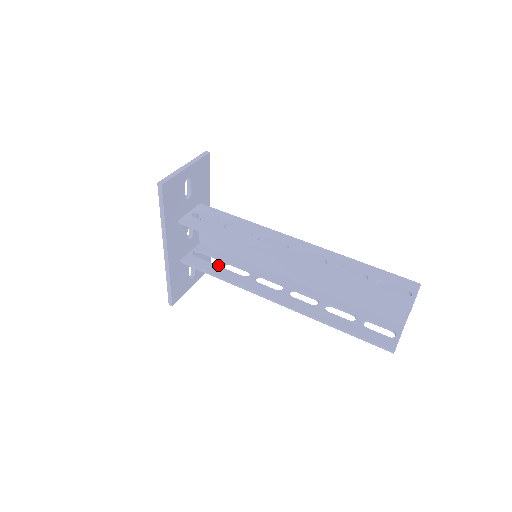
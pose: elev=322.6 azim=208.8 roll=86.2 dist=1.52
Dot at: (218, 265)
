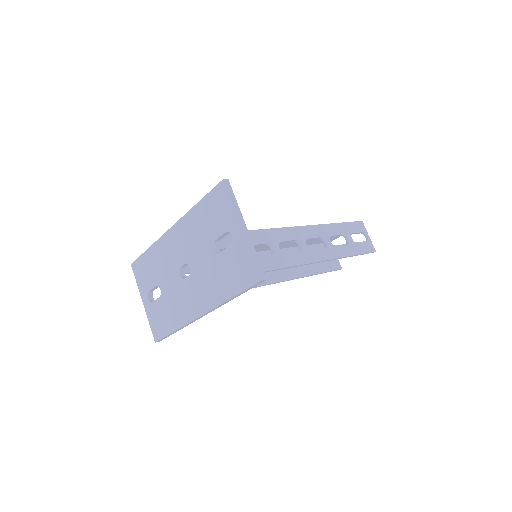
Dot at: occluded
